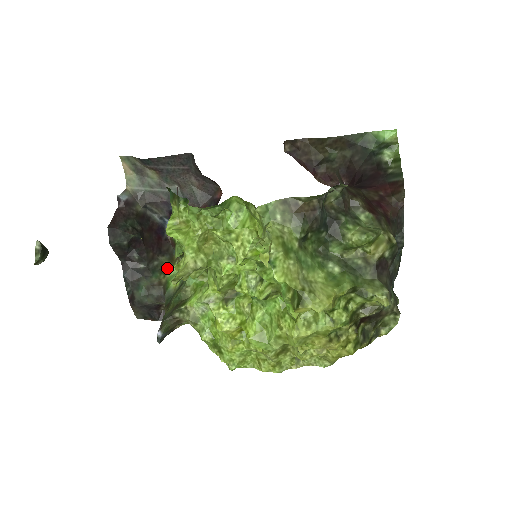
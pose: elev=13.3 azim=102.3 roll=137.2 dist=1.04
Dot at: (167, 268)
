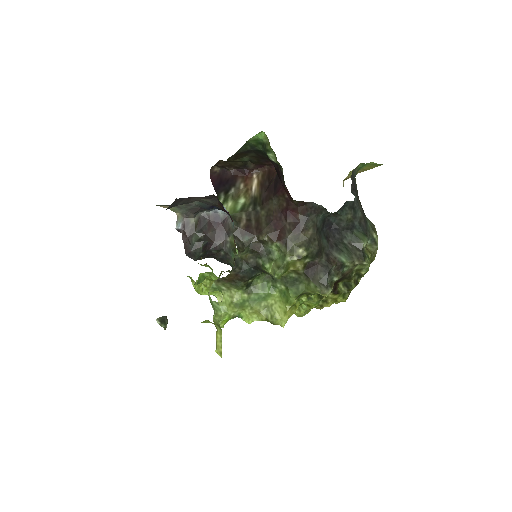
Dot at: occluded
